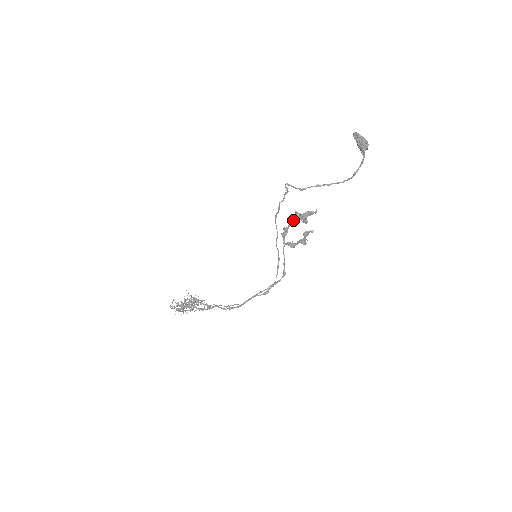
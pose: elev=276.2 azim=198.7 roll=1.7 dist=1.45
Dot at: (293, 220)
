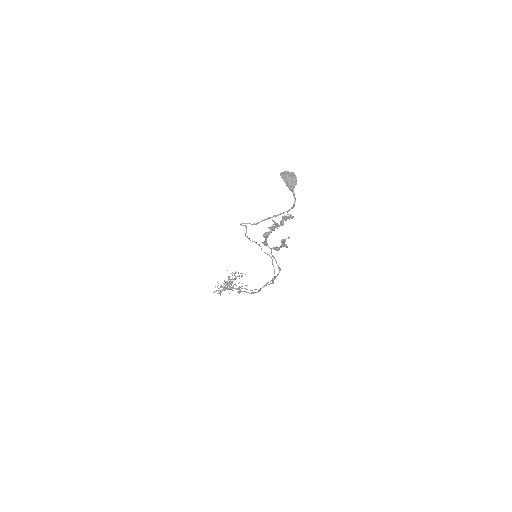
Dot at: (266, 236)
